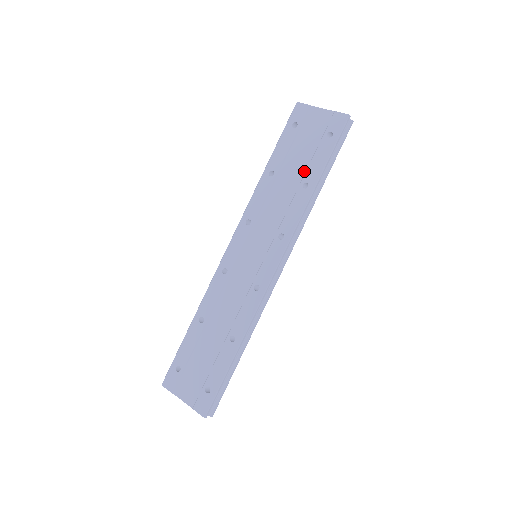
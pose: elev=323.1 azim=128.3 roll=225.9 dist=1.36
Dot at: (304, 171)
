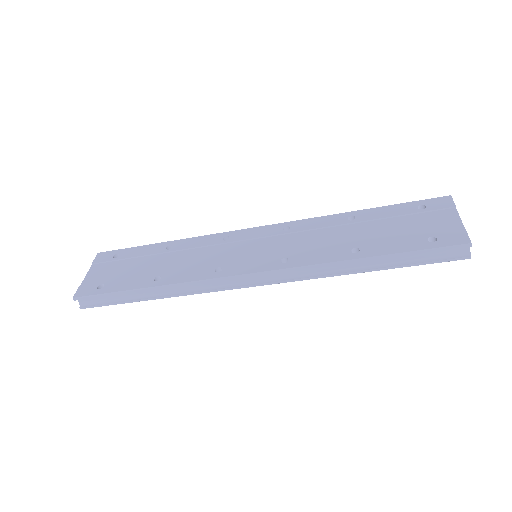
Dot at: (372, 241)
